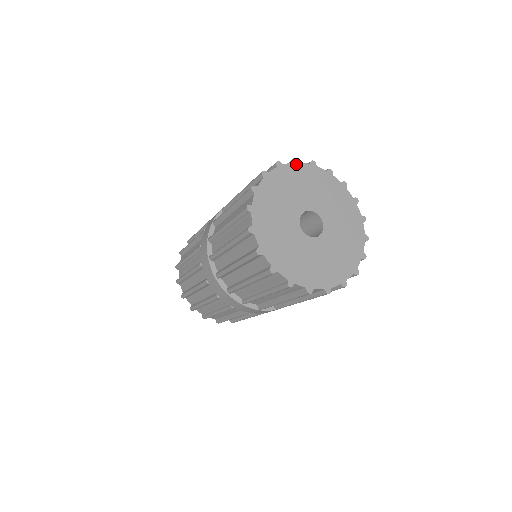
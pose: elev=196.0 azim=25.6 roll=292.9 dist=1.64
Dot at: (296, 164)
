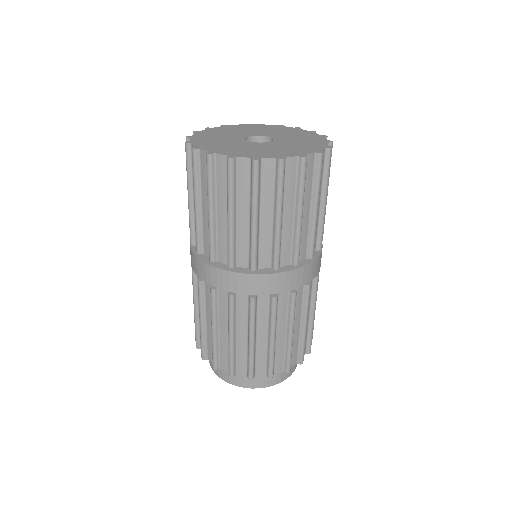
Dot at: (296, 128)
